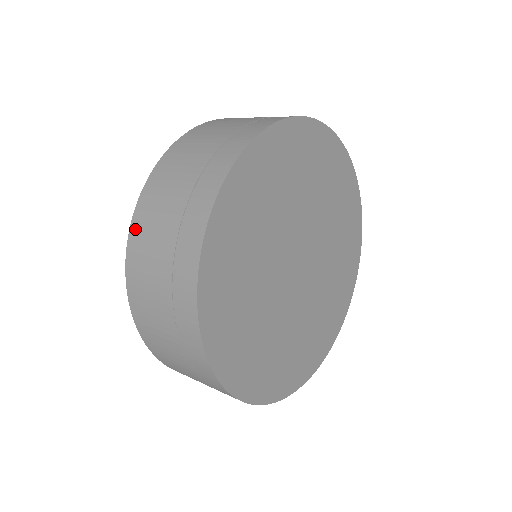
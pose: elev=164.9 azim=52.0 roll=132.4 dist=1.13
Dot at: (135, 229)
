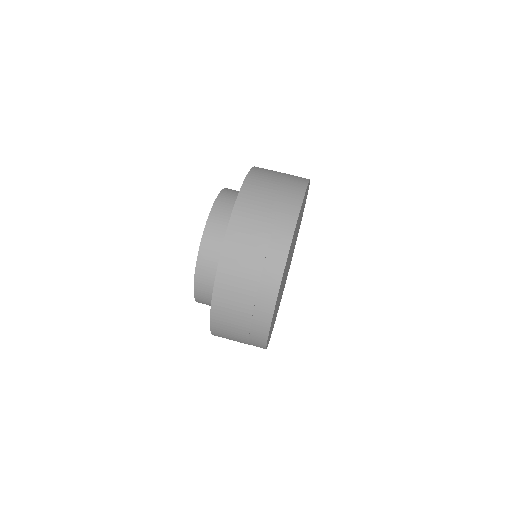
Dot at: occluded
